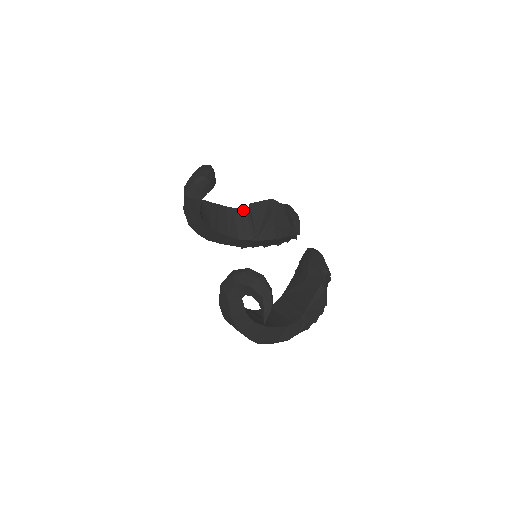
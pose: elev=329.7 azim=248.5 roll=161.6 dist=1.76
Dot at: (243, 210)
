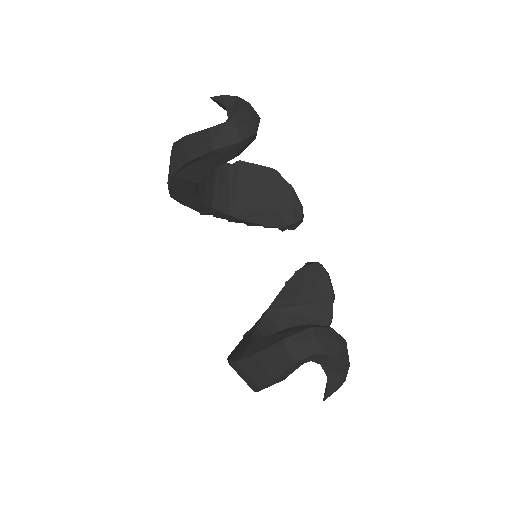
Dot at: (225, 164)
